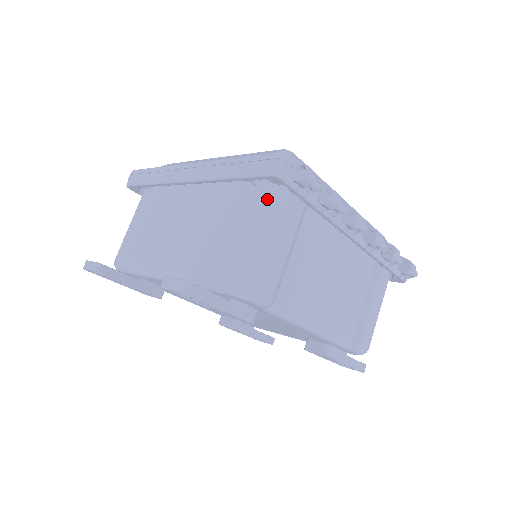
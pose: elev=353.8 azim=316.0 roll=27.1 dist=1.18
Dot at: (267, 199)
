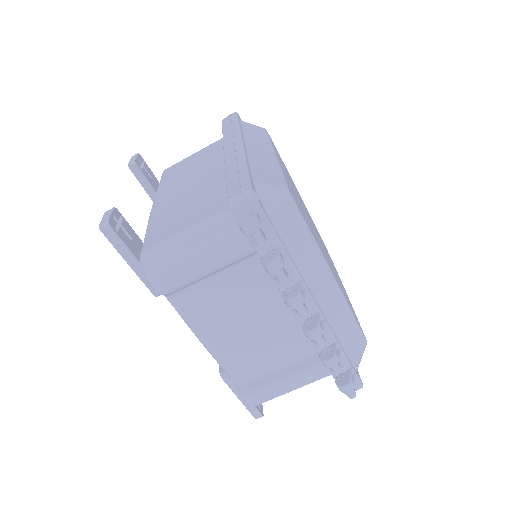
Dot at: (223, 217)
